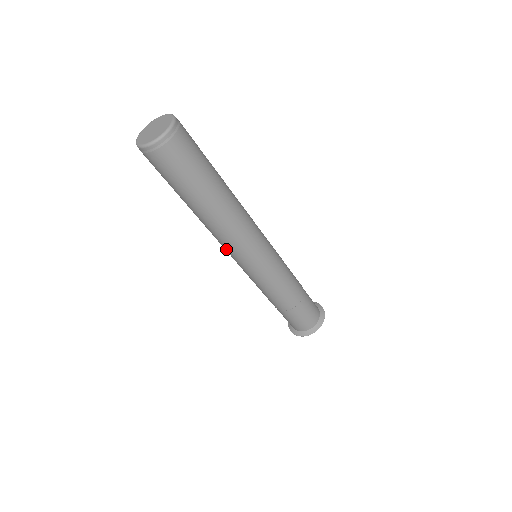
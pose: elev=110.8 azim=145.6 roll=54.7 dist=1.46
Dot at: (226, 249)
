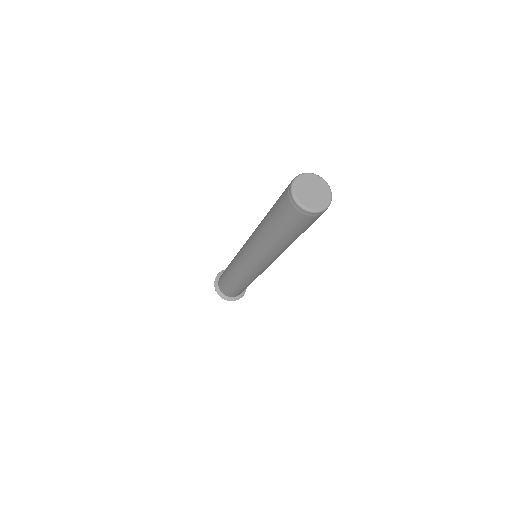
Dot at: (268, 262)
